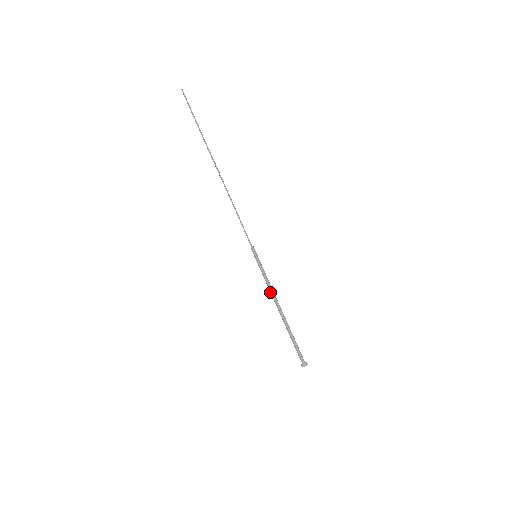
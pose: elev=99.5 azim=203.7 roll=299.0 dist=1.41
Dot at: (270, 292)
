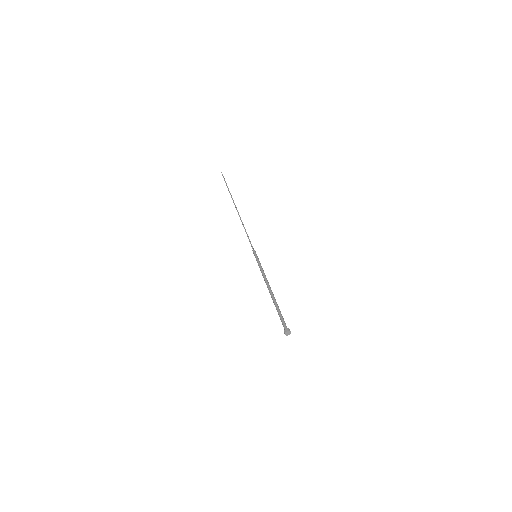
Dot at: (264, 279)
